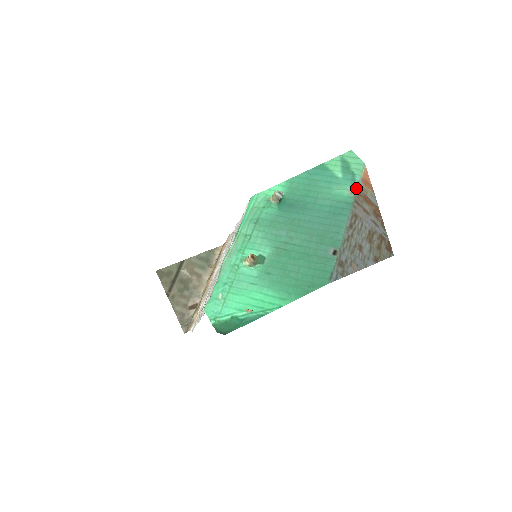
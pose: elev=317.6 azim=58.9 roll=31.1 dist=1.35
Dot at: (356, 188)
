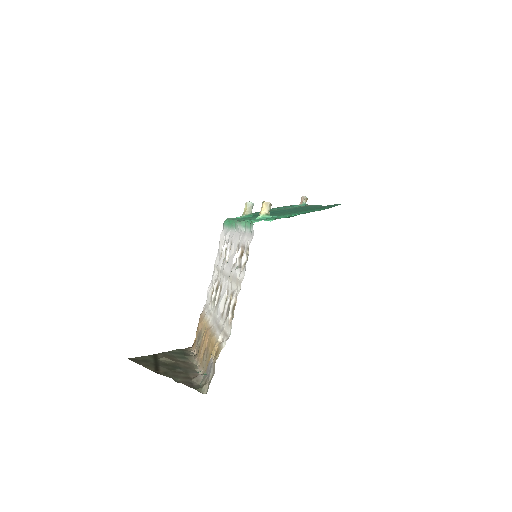
Dot at: (304, 196)
